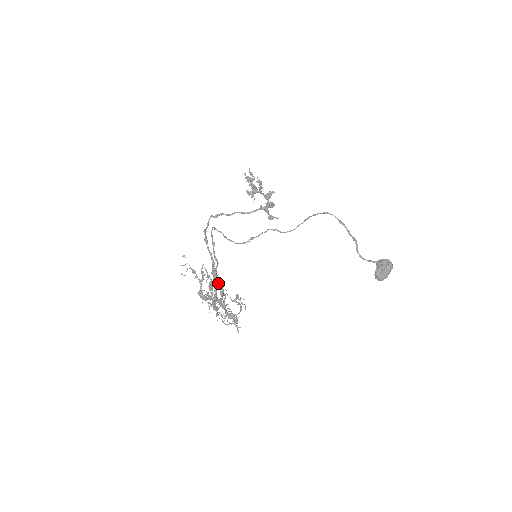
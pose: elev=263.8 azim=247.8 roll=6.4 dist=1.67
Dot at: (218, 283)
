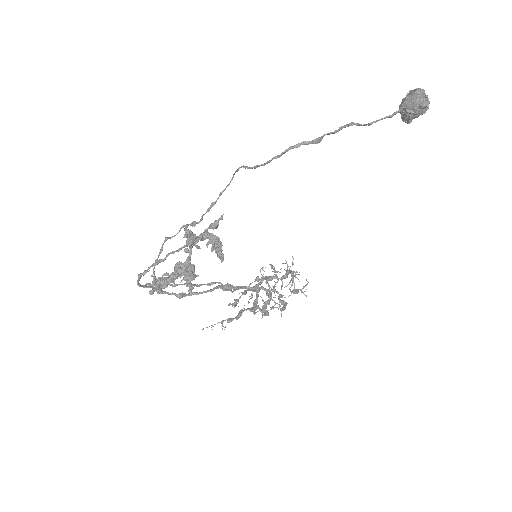
Dot at: occluded
